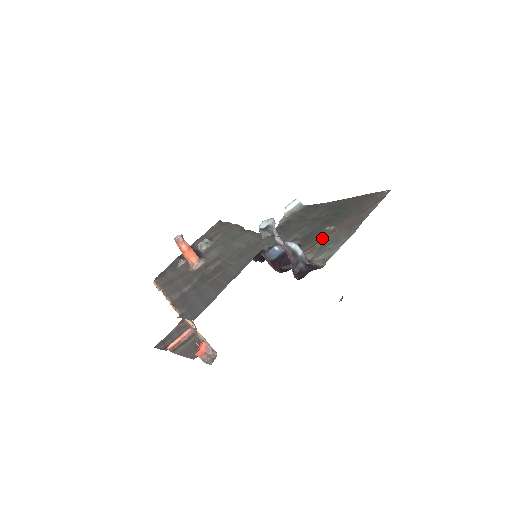
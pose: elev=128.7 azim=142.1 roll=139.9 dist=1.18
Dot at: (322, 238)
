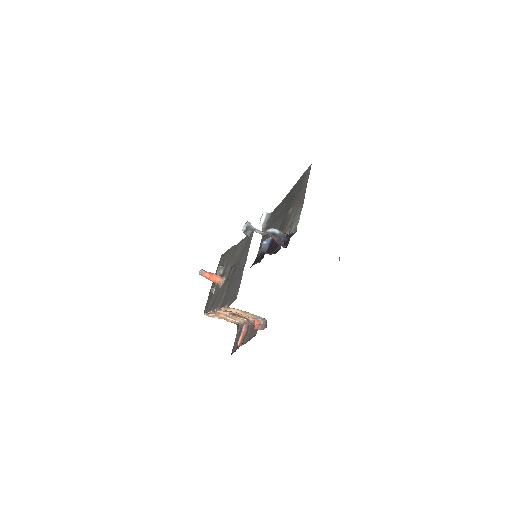
Dot at: (289, 219)
